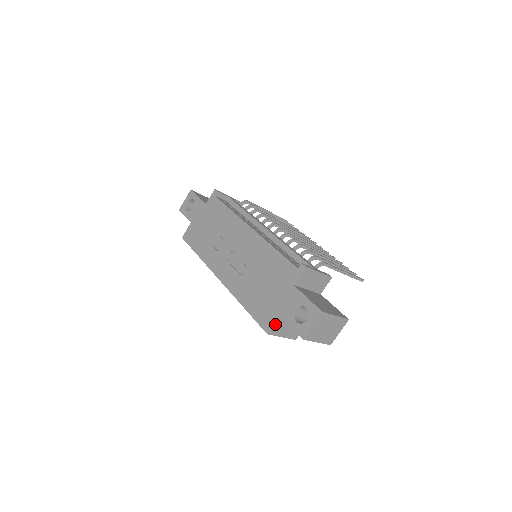
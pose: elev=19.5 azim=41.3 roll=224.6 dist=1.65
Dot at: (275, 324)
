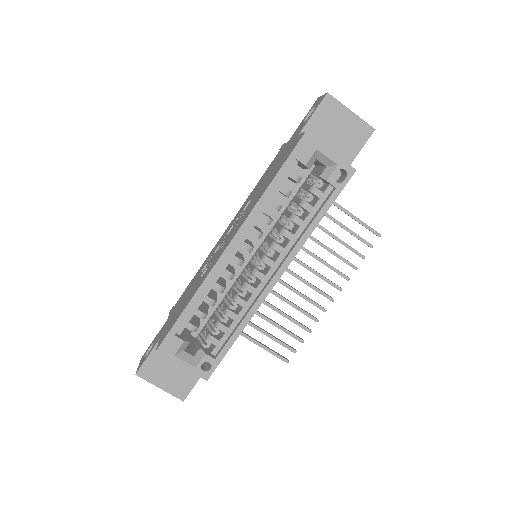
Dot at: occluded
